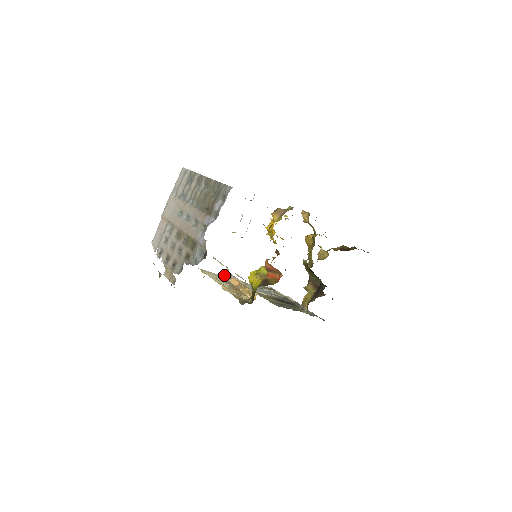
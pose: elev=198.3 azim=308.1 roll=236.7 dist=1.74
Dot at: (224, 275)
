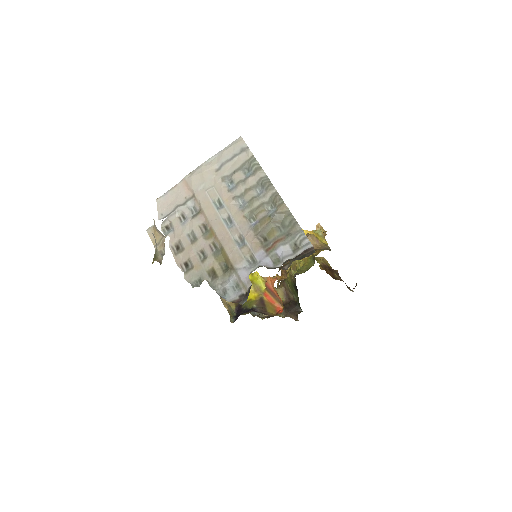
Dot at: occluded
